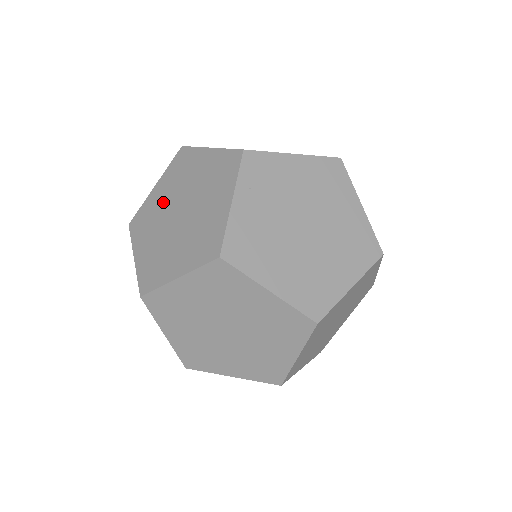
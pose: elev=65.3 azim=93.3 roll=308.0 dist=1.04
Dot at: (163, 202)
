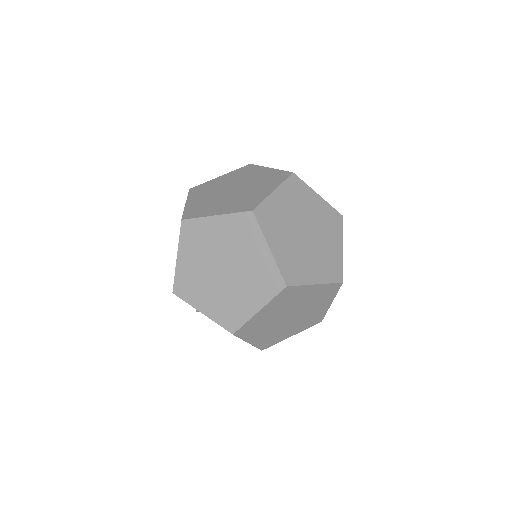
Dot at: occluded
